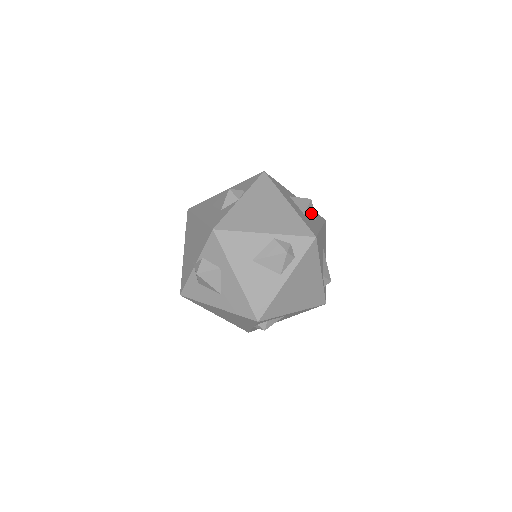
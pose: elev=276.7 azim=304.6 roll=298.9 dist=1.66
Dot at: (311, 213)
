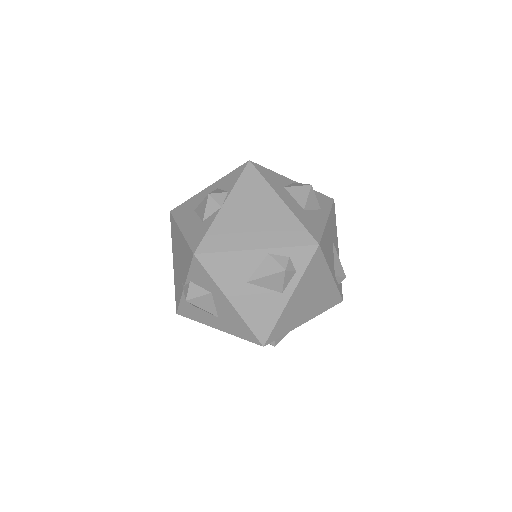
Dot at: (313, 203)
